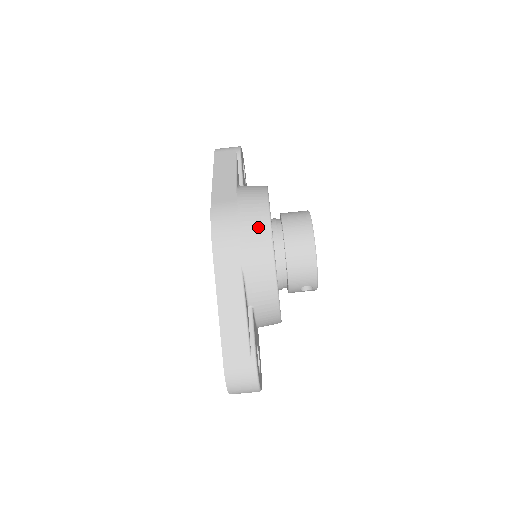
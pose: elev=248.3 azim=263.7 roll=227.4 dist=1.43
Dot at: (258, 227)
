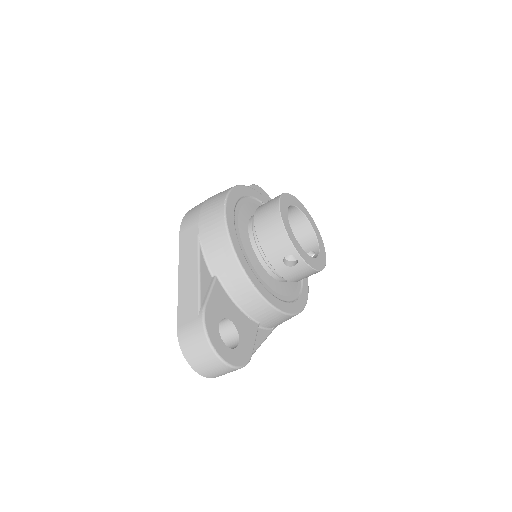
Dot at: (216, 202)
